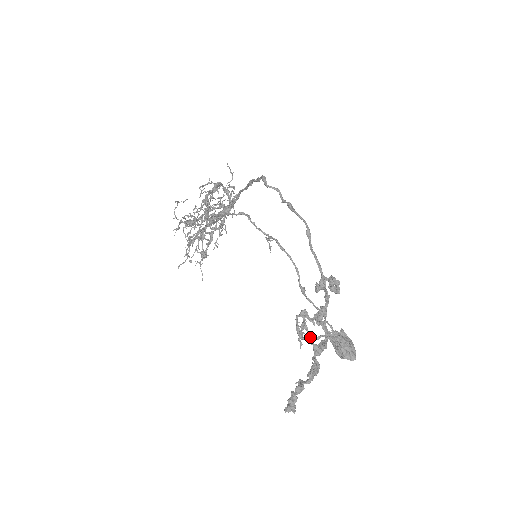
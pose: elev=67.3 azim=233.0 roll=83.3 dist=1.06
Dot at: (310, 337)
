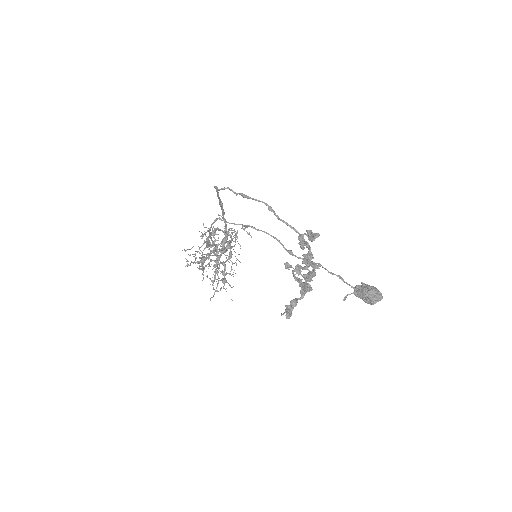
Dot at: (295, 270)
